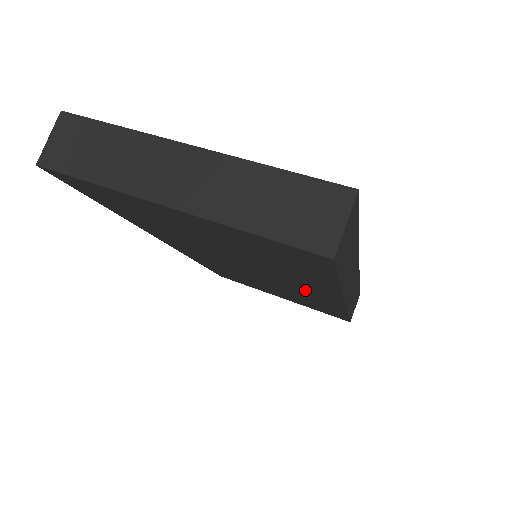
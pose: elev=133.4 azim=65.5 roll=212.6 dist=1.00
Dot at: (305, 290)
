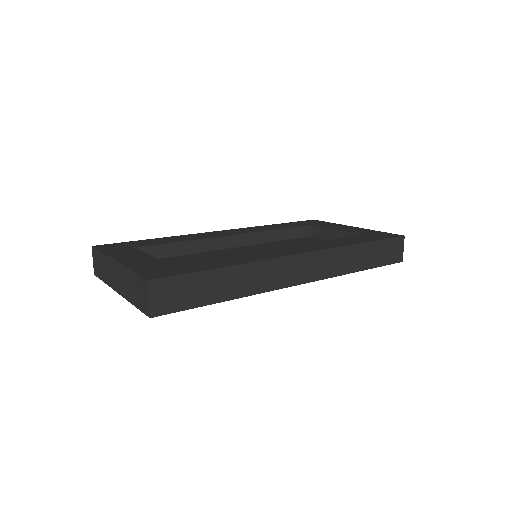
Dot at: occluded
